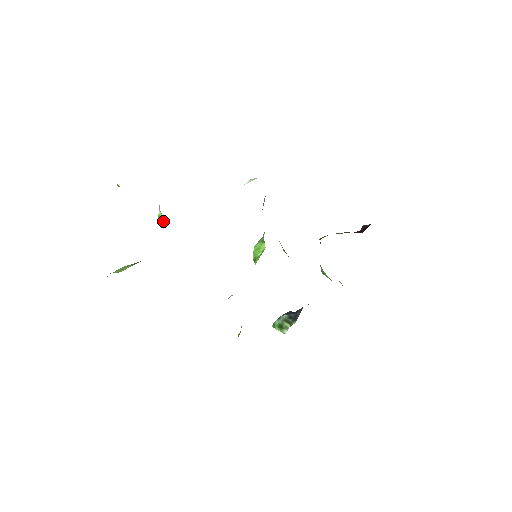
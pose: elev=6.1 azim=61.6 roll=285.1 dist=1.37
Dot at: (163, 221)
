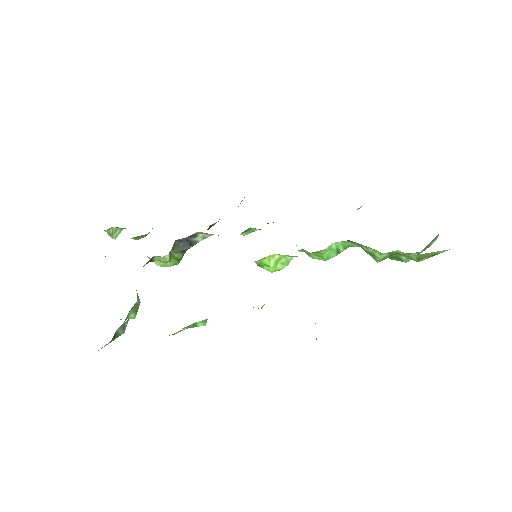
Dot at: occluded
